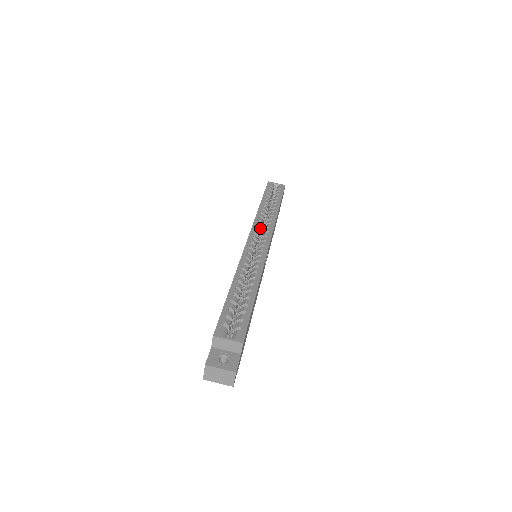
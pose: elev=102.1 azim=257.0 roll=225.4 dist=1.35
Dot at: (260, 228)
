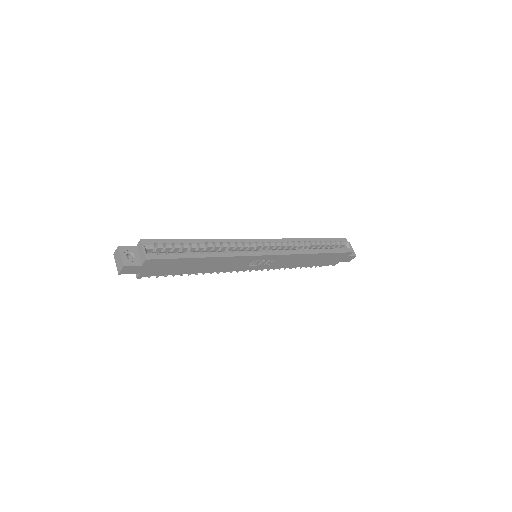
Dot at: (281, 245)
